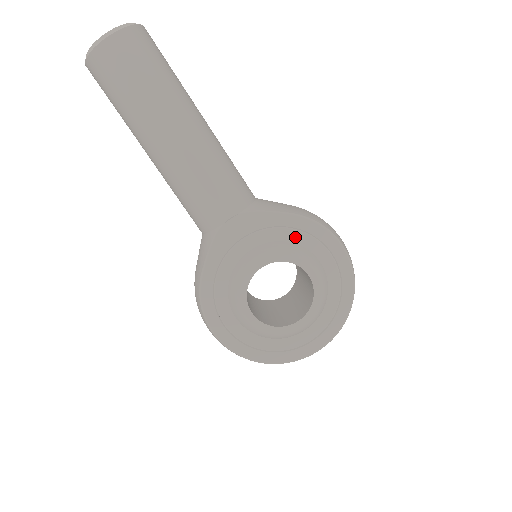
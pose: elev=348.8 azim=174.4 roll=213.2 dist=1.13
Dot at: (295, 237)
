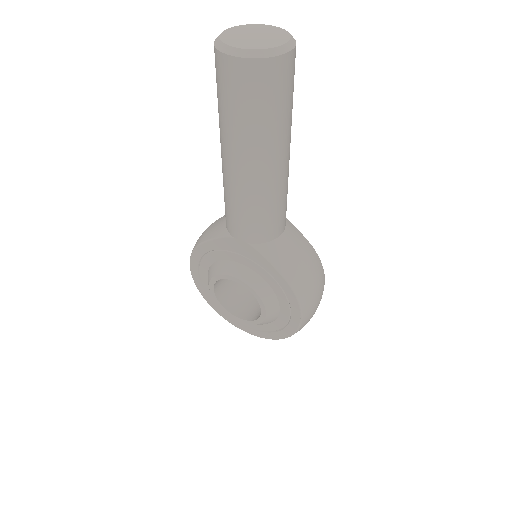
Dot at: (275, 287)
